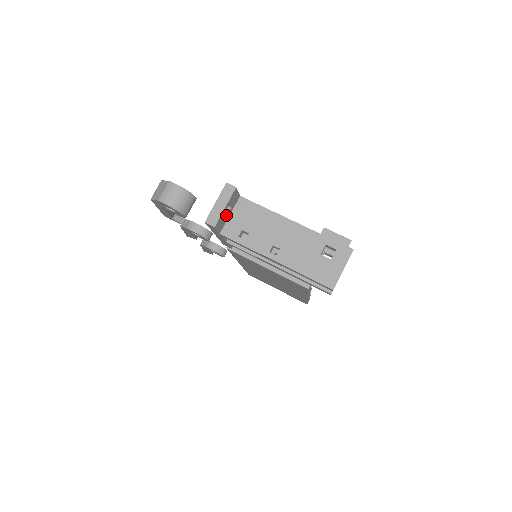
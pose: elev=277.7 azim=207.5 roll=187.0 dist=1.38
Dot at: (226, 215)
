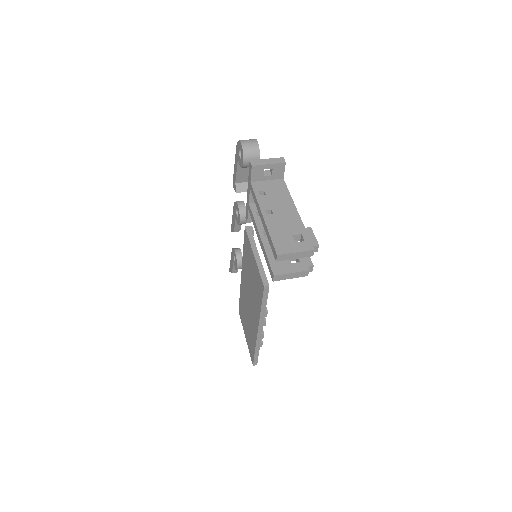
Dot at: (265, 175)
